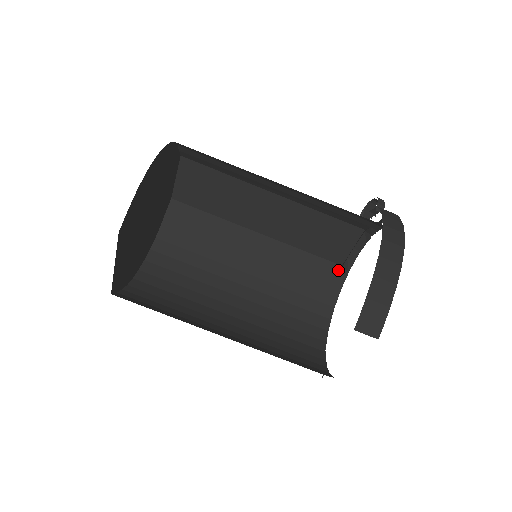
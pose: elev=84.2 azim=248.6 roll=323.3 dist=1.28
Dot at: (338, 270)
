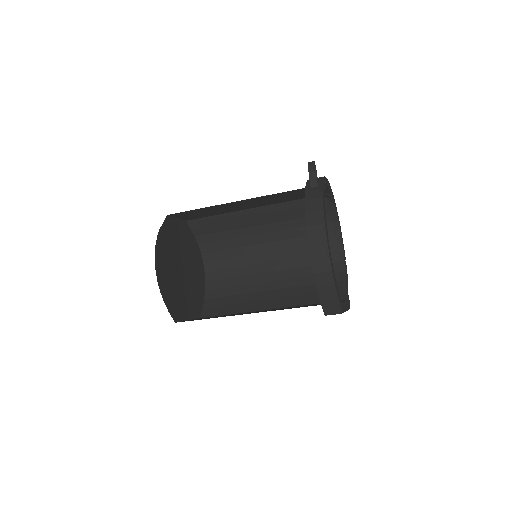
Dot at: occluded
